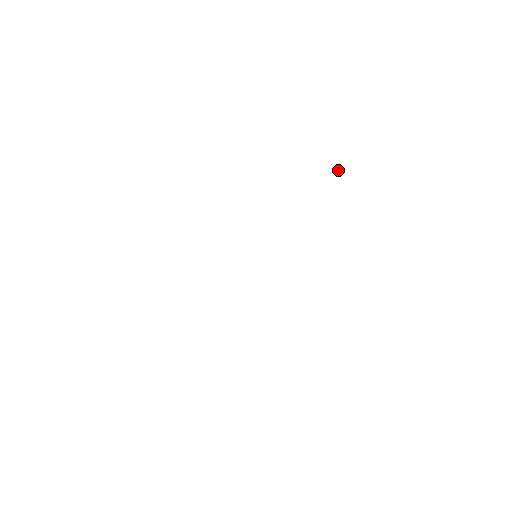
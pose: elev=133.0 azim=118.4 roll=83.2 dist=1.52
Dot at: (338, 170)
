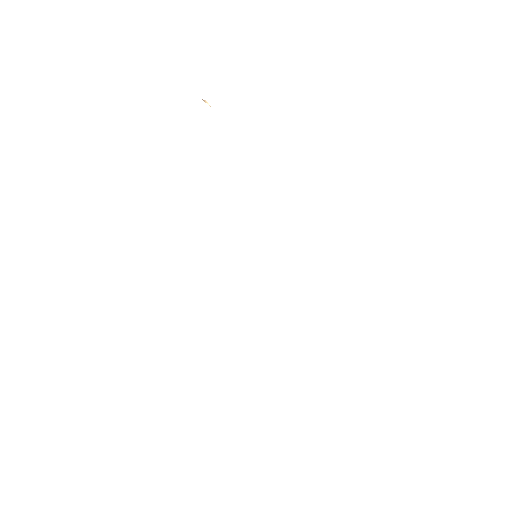
Dot at: (204, 101)
